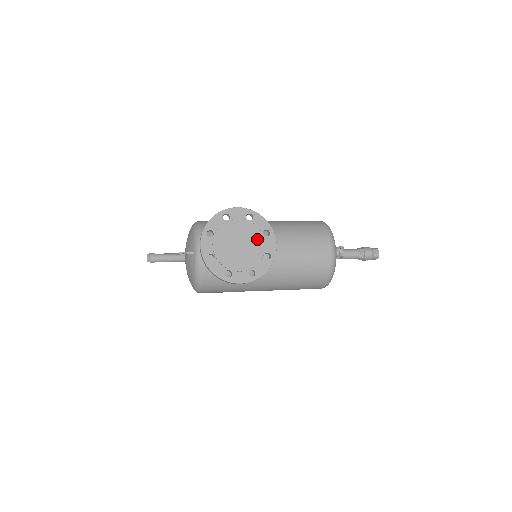
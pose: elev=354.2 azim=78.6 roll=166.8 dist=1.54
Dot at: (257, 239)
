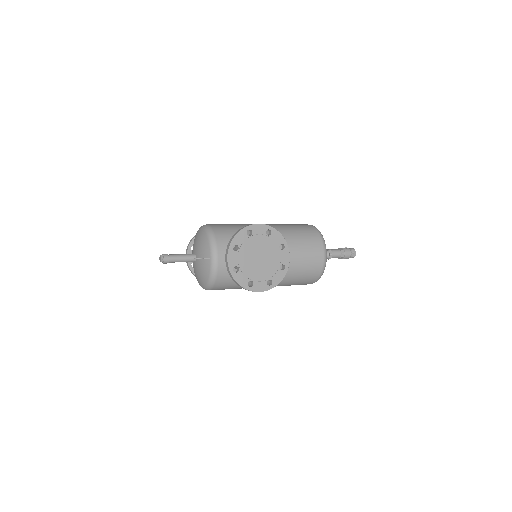
Dot at: (274, 252)
